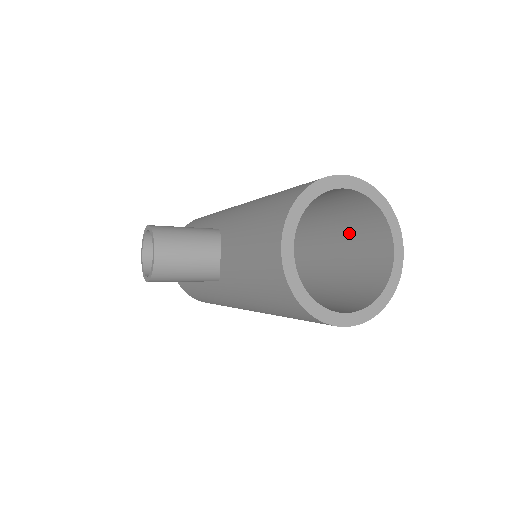
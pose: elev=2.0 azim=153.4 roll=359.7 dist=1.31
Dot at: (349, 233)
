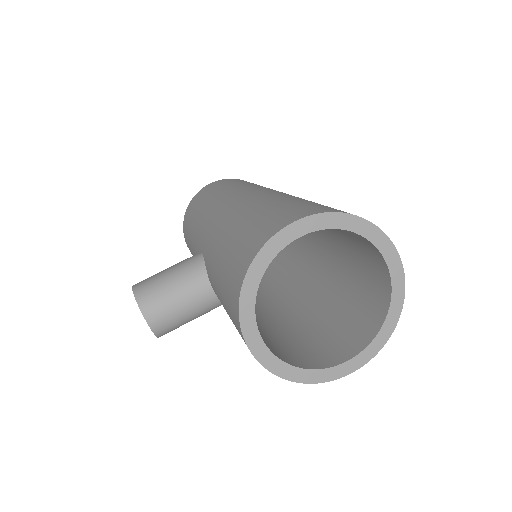
Dot at: (338, 231)
